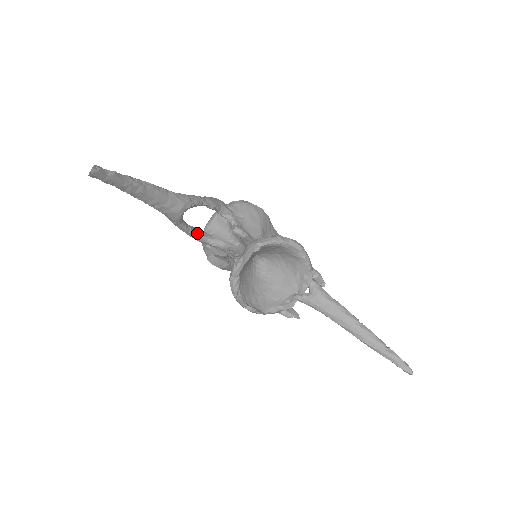
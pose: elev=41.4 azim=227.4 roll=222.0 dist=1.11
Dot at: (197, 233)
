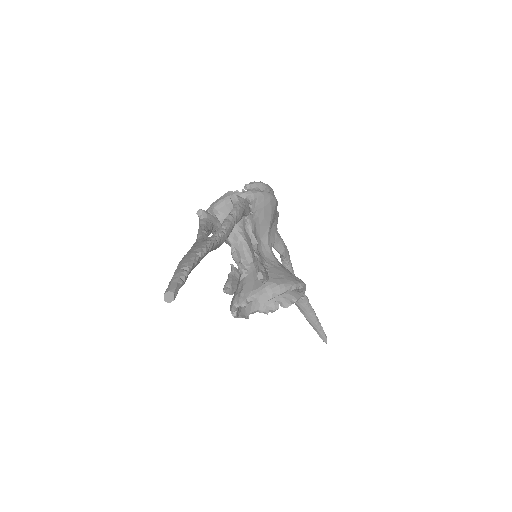
Dot at: (211, 231)
